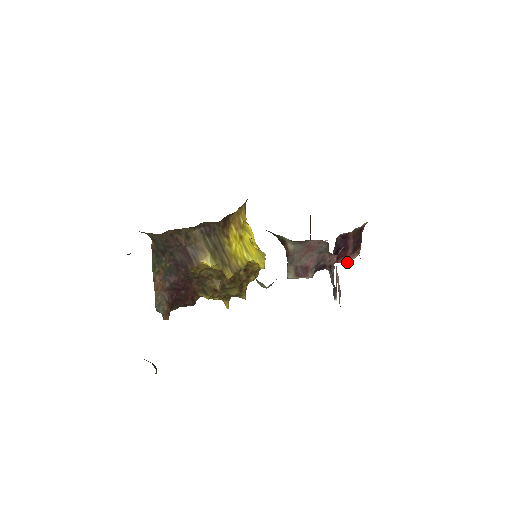
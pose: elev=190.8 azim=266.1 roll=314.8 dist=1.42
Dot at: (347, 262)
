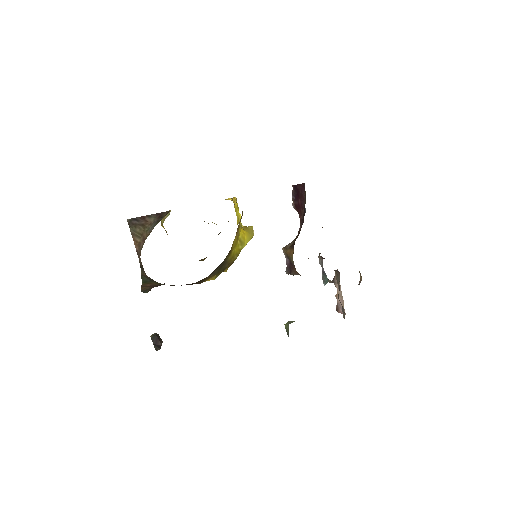
Dot at: occluded
